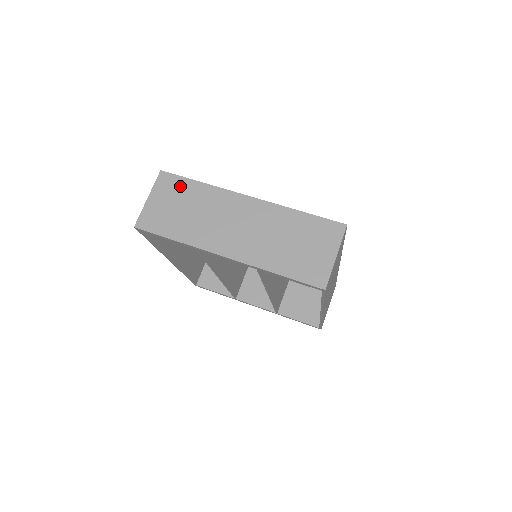
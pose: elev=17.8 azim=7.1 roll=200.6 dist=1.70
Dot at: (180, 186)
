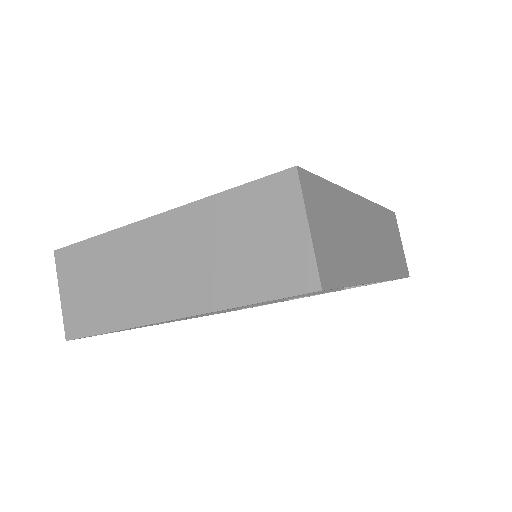
Dot at: (80, 257)
